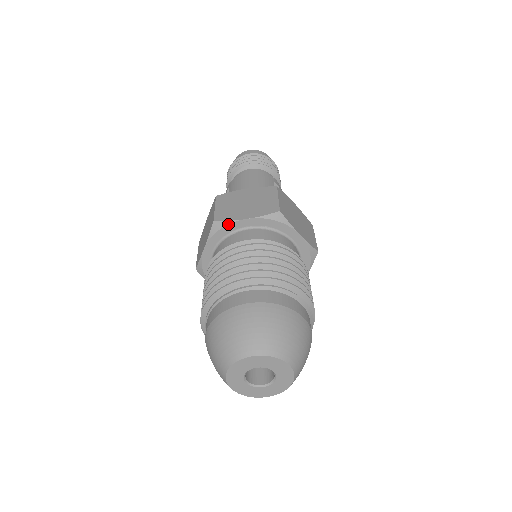
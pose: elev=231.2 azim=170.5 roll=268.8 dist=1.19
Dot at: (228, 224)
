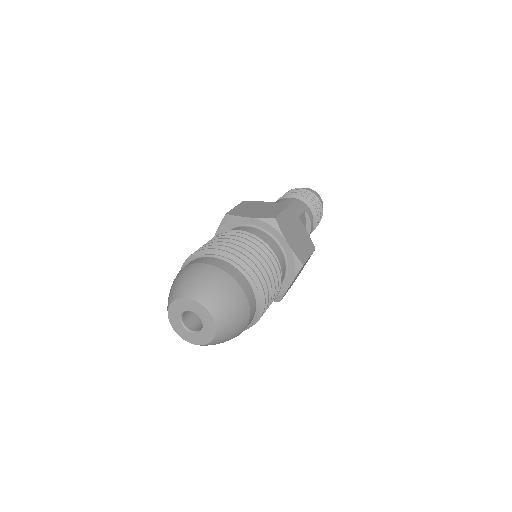
Dot at: (234, 218)
